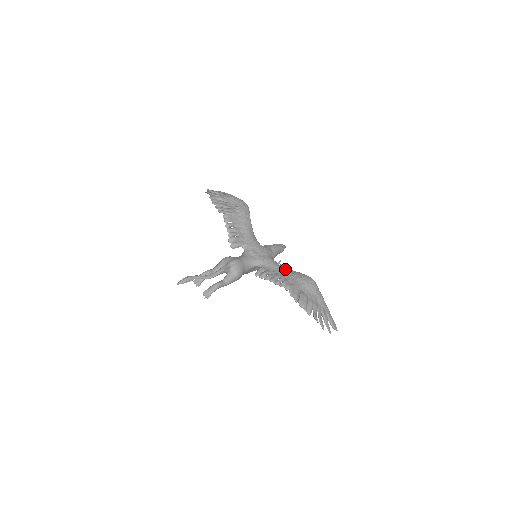
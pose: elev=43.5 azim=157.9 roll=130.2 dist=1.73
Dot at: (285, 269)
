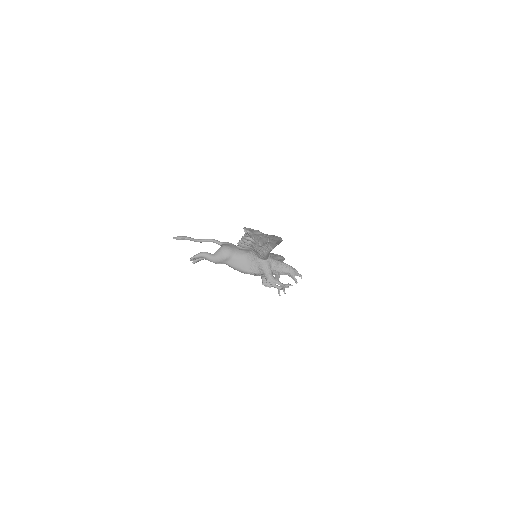
Dot at: occluded
